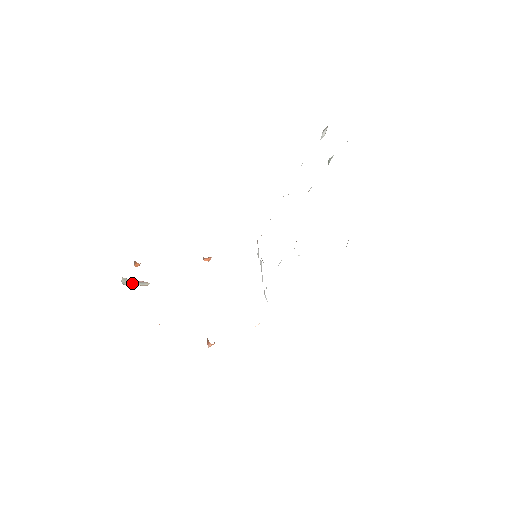
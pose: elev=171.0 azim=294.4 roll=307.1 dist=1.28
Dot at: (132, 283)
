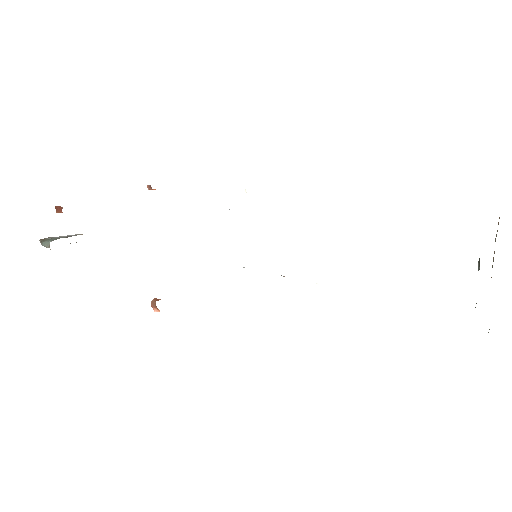
Dot at: occluded
